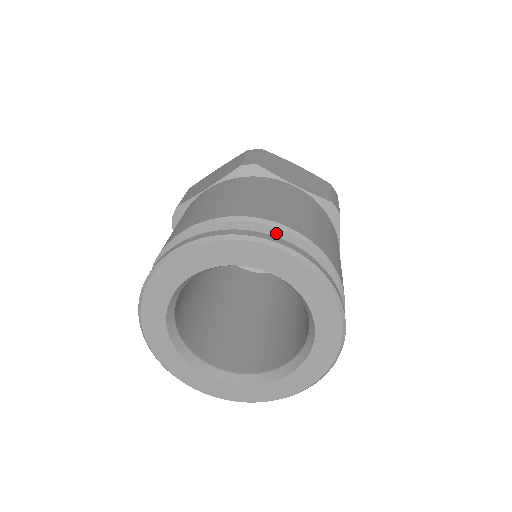
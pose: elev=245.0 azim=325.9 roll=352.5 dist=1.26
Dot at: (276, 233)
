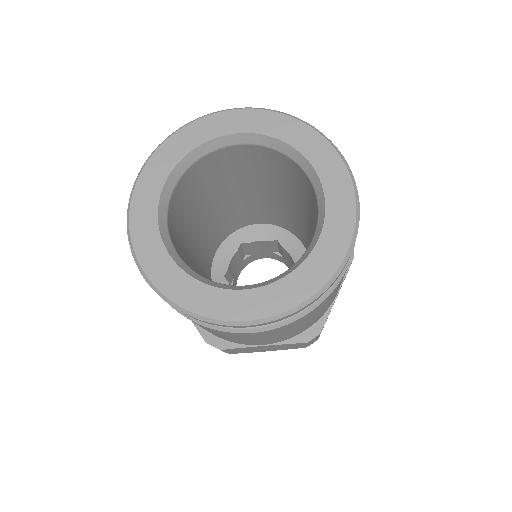
Dot at: occluded
